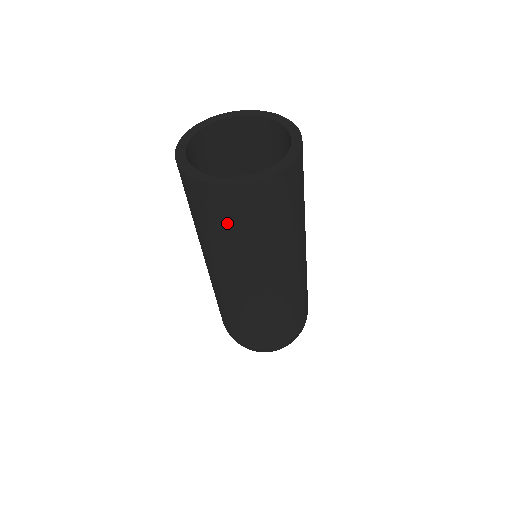
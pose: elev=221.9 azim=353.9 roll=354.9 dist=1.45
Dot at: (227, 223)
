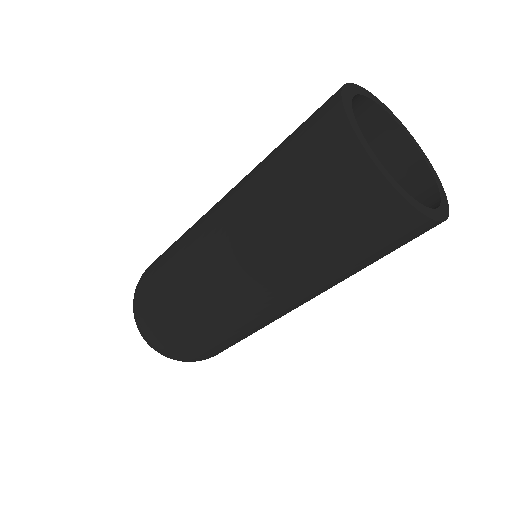
Dot at: (368, 249)
